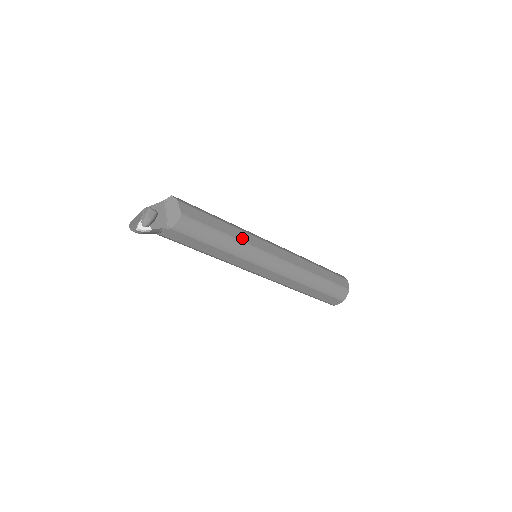
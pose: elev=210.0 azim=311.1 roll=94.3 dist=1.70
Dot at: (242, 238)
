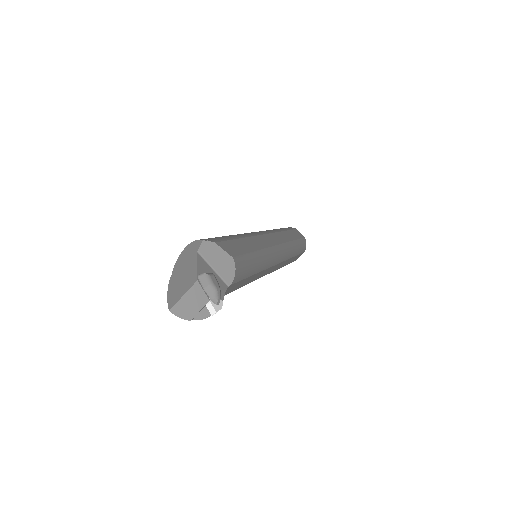
Dot at: (261, 245)
